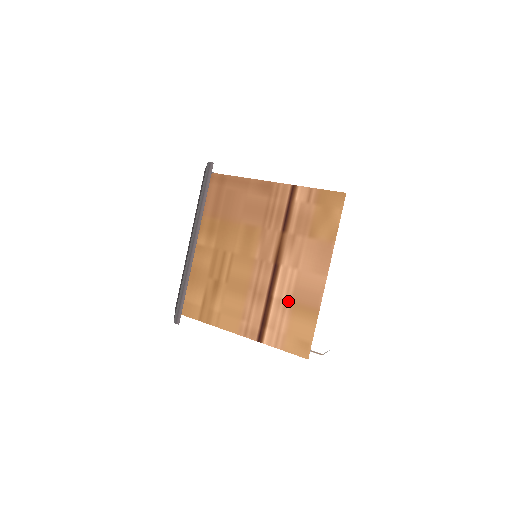
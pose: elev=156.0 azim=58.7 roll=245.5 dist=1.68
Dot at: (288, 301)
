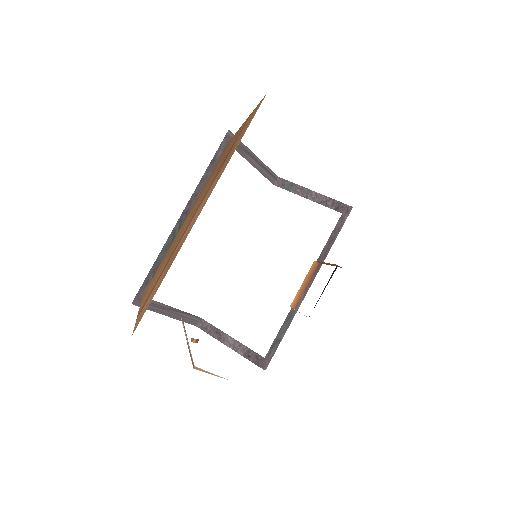
Dot at: (172, 257)
